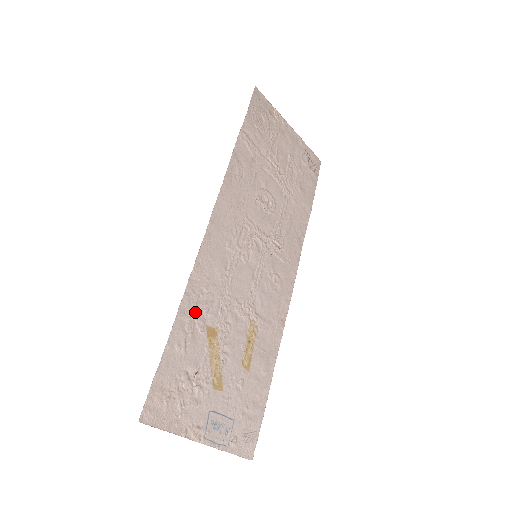
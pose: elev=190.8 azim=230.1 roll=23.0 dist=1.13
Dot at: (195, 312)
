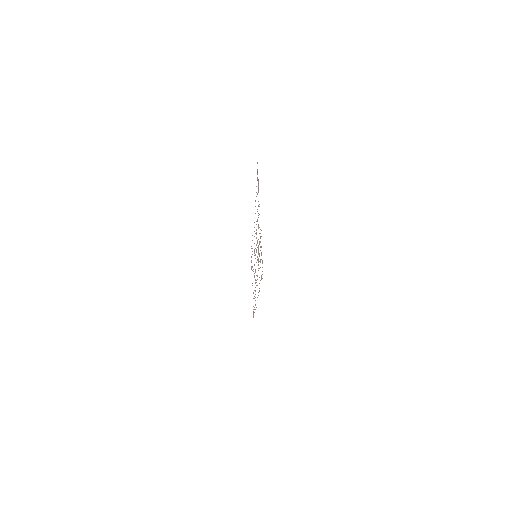
Dot at: occluded
